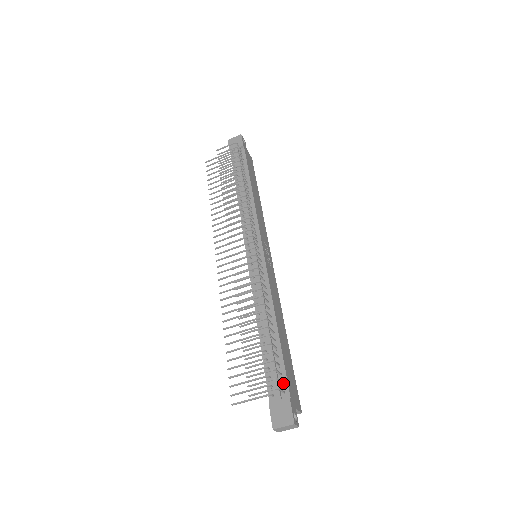
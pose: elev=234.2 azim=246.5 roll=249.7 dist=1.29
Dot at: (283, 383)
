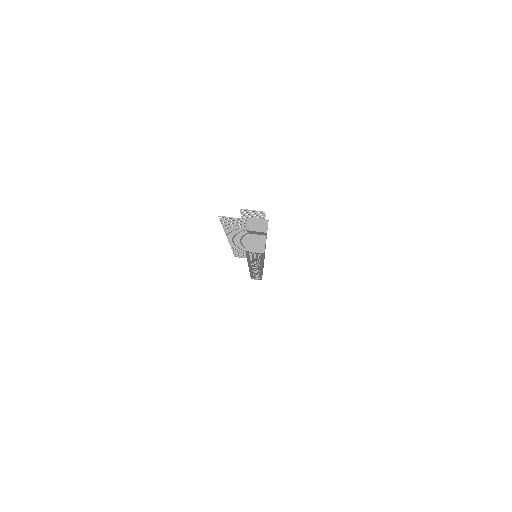
Dot at: occluded
